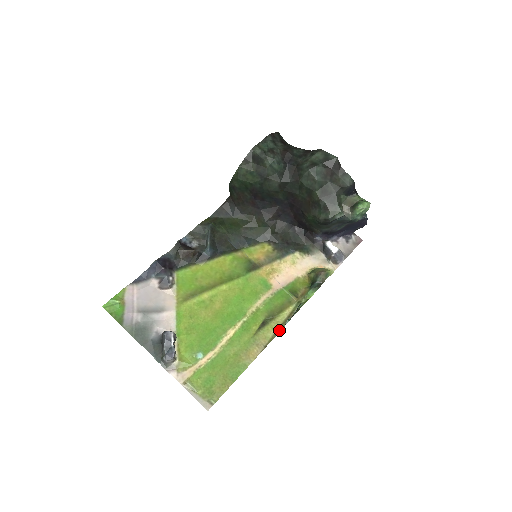
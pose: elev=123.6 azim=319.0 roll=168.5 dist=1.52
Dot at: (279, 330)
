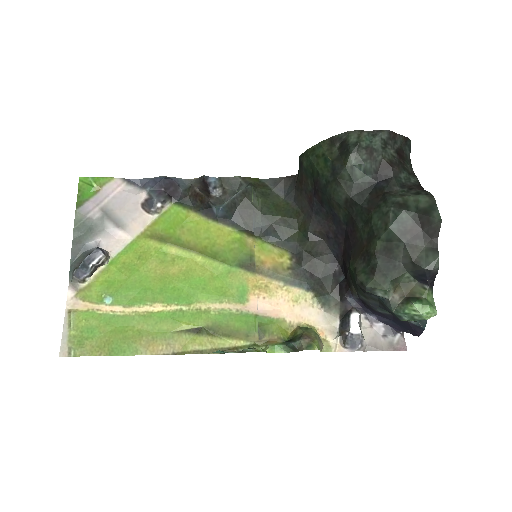
Dot at: (205, 352)
